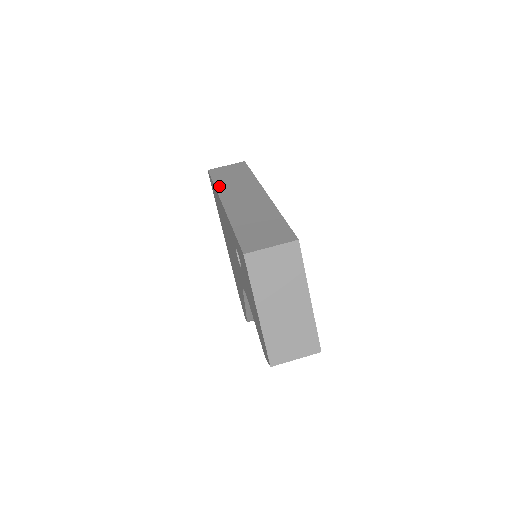
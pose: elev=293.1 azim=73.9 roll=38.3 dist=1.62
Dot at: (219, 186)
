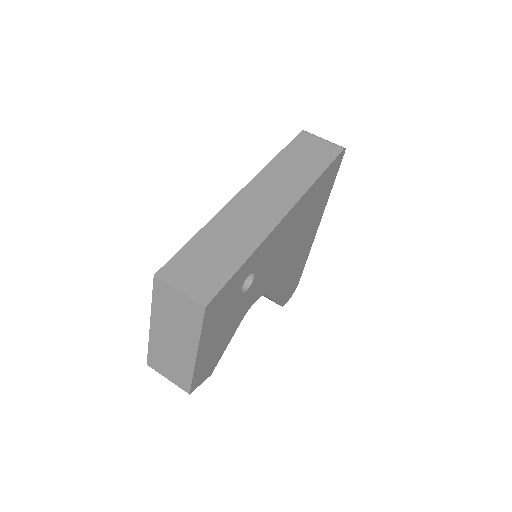
Dot at: (273, 164)
